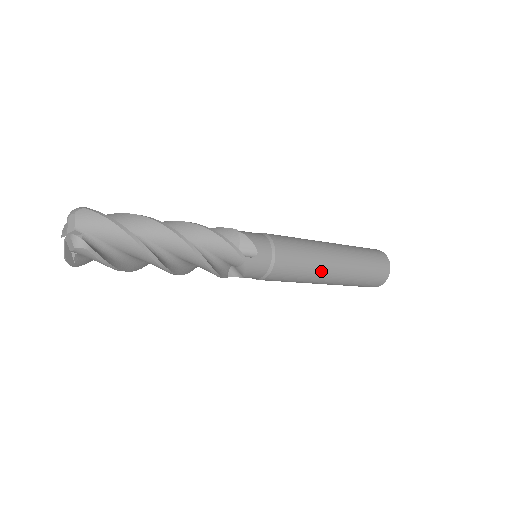
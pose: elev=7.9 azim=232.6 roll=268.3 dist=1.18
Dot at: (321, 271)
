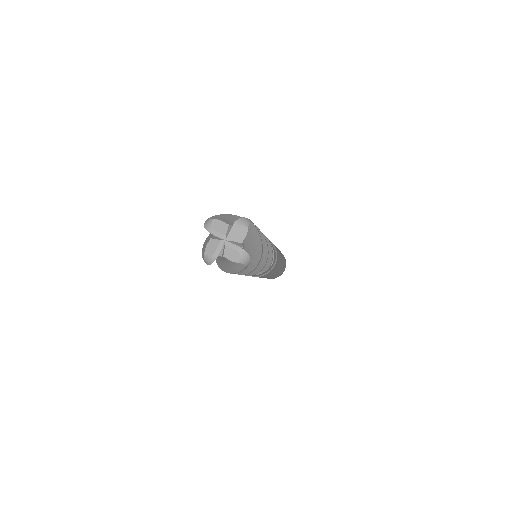
Dot at: (273, 274)
